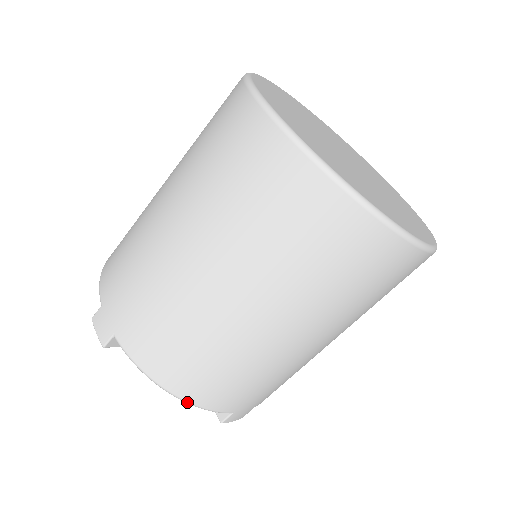
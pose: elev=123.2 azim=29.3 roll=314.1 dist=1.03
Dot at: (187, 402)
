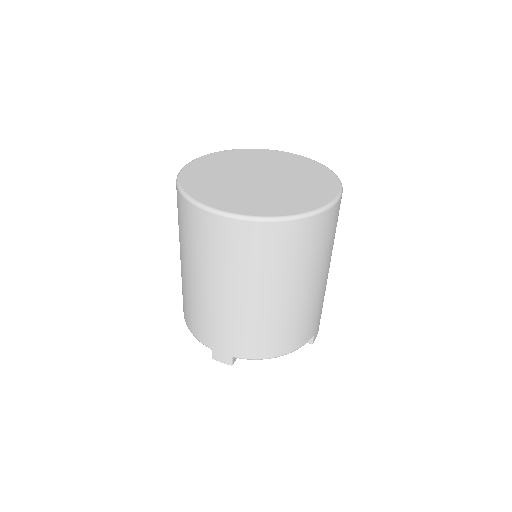
Dot at: (291, 352)
